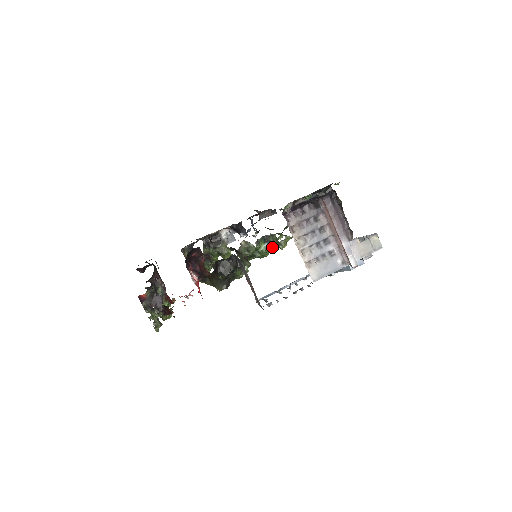
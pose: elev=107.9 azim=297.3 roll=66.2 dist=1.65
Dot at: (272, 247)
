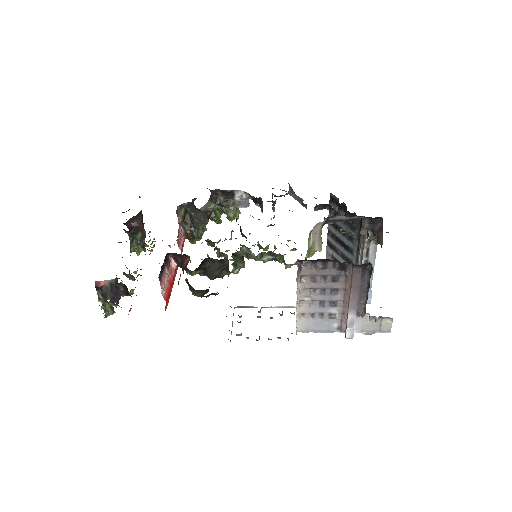
Dot at: (277, 260)
